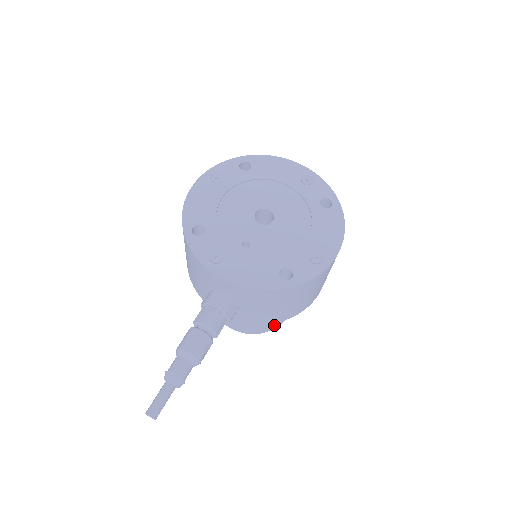
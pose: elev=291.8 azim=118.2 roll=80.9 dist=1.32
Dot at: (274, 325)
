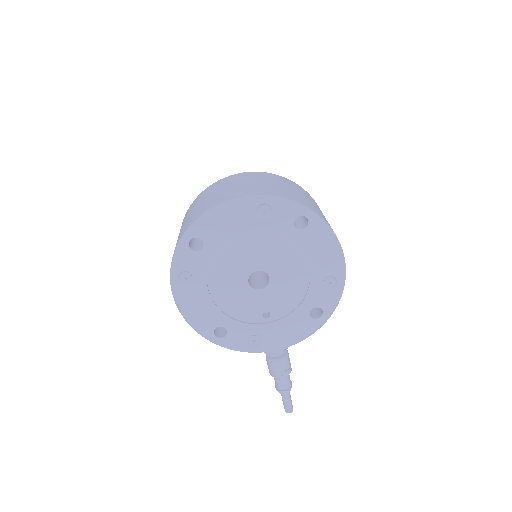
Dot at: occluded
